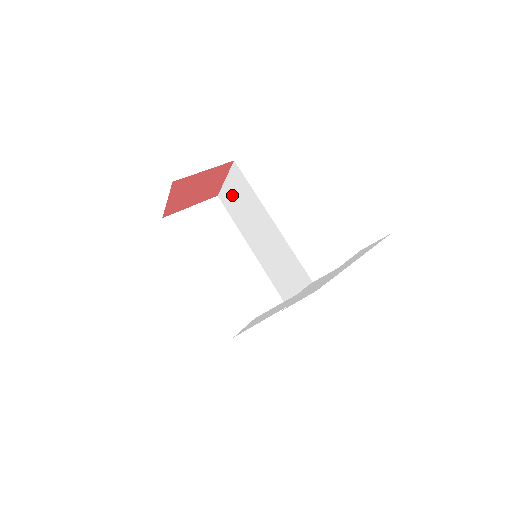
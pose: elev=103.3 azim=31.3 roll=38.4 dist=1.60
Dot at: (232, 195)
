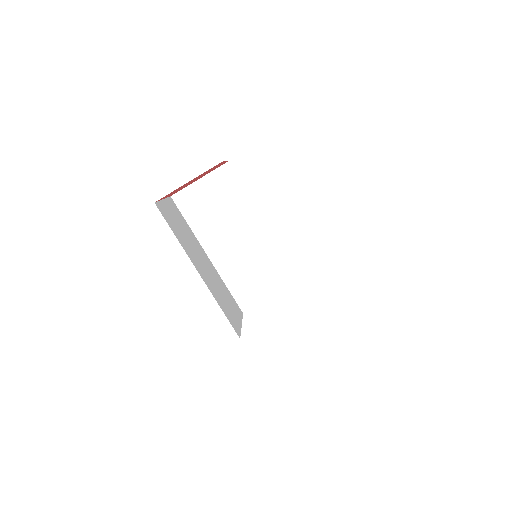
Dot at: occluded
